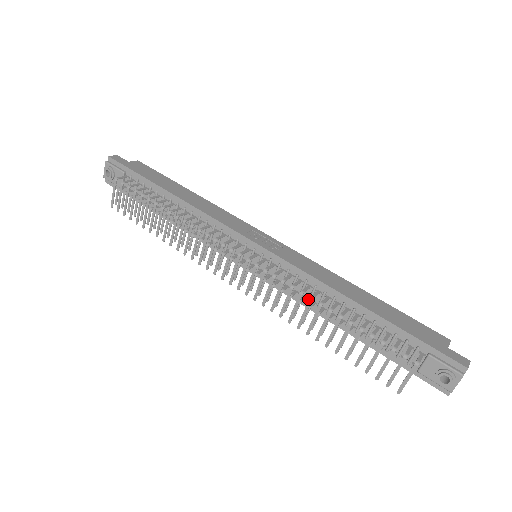
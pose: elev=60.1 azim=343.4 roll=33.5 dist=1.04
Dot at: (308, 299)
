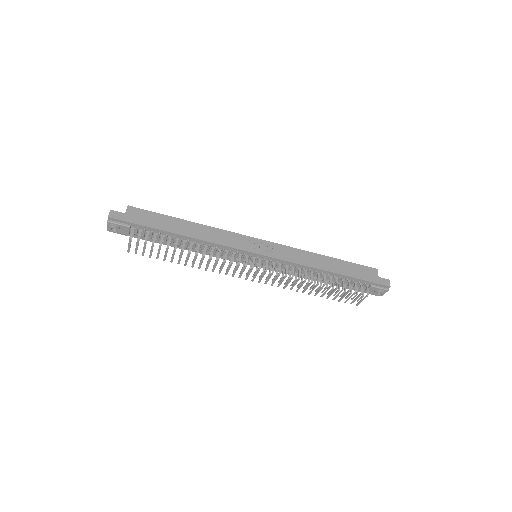
Dot at: occluded
